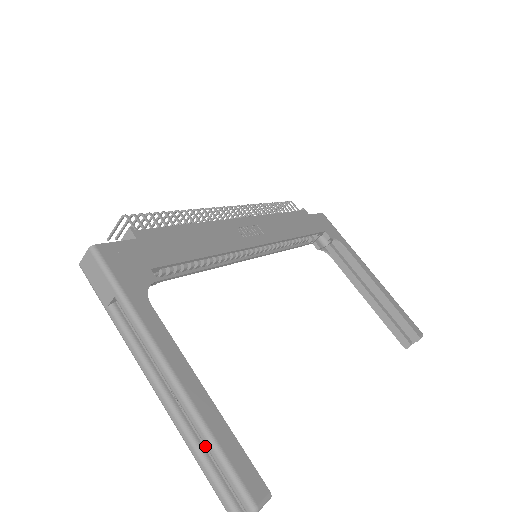
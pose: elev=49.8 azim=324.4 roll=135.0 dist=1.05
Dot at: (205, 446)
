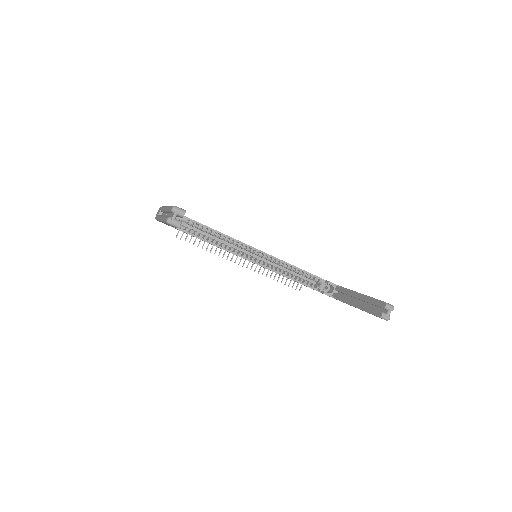
Dot at: occluded
